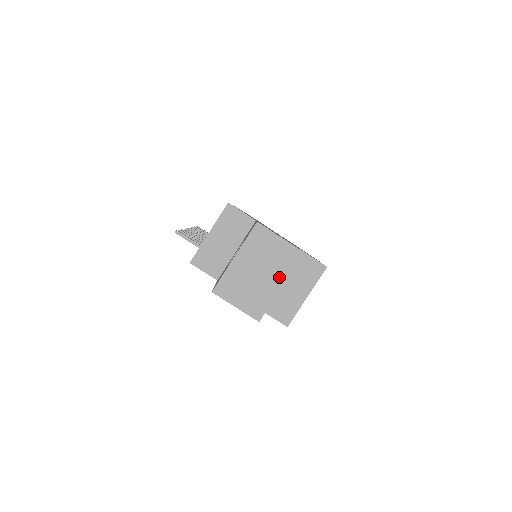
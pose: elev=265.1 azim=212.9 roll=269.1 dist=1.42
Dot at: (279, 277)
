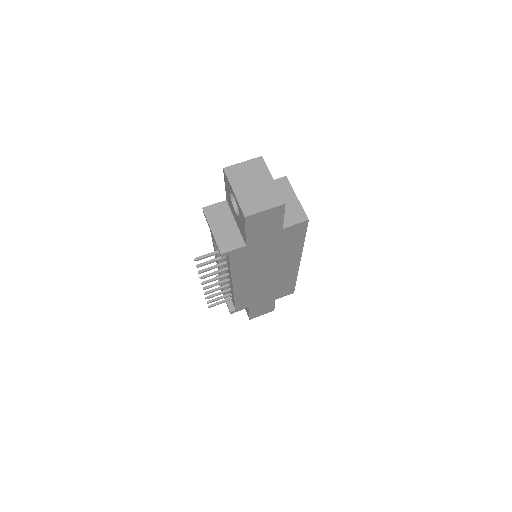
Dot at: (266, 177)
